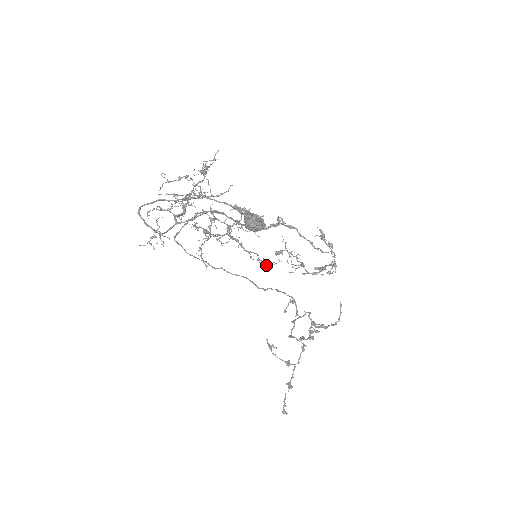
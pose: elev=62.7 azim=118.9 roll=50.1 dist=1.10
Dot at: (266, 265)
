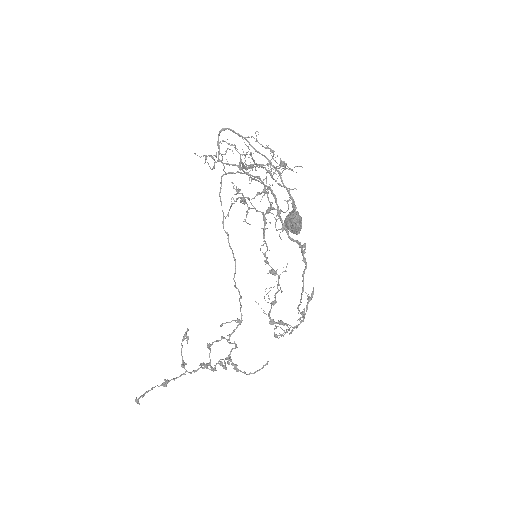
Dot at: (266, 263)
